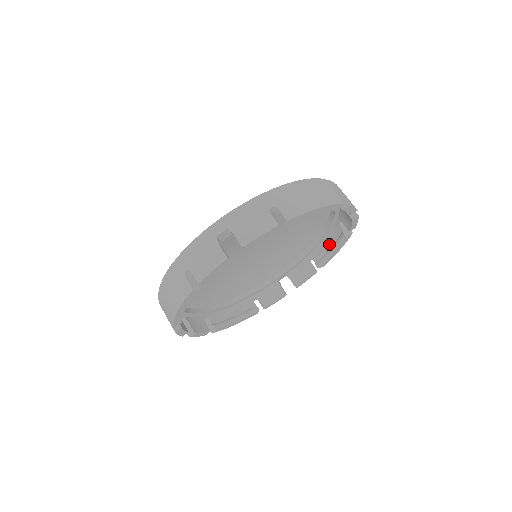
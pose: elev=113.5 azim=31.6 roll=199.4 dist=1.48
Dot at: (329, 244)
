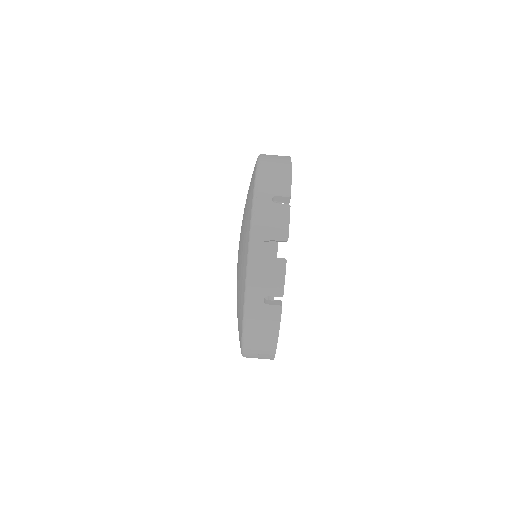
Dot at: occluded
